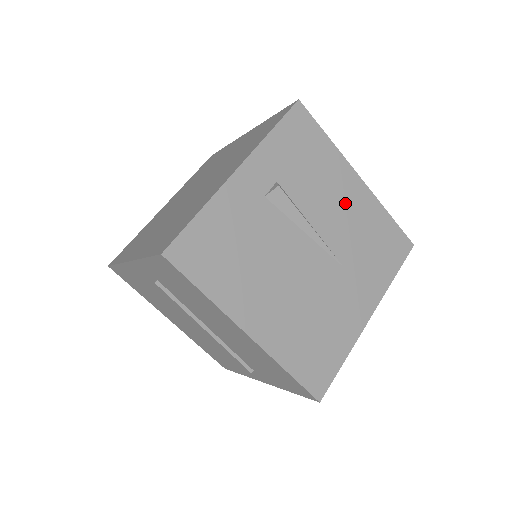
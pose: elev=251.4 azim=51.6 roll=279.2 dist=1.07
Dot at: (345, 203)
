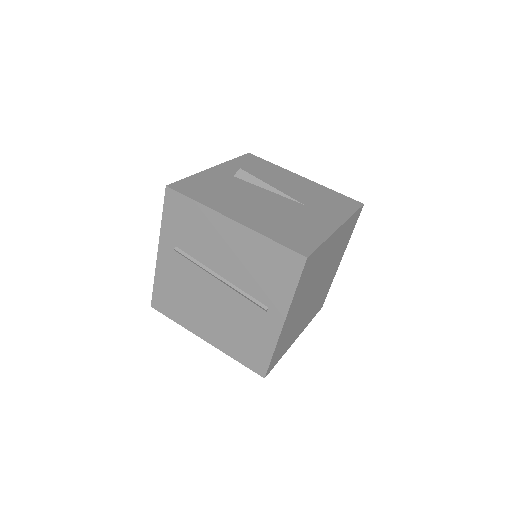
Dot at: (295, 184)
